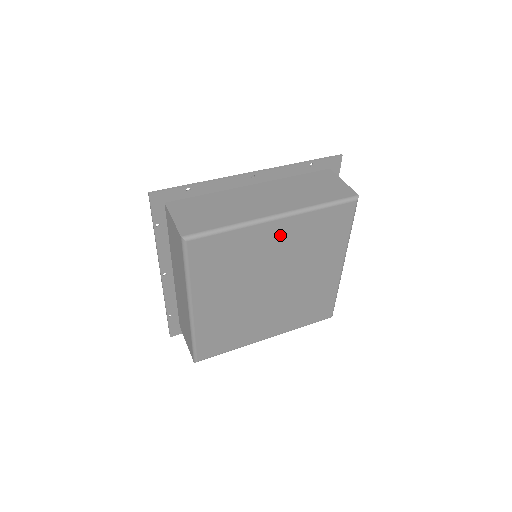
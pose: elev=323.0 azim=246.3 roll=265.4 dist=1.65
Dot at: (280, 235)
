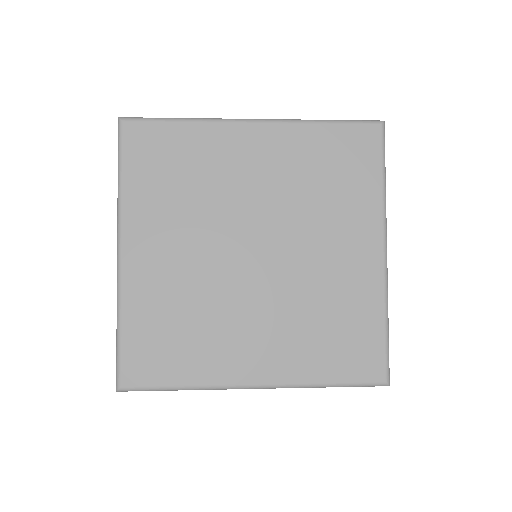
Dot at: (260, 152)
